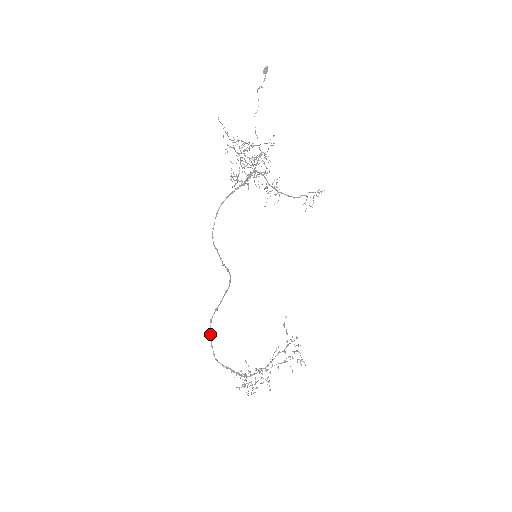
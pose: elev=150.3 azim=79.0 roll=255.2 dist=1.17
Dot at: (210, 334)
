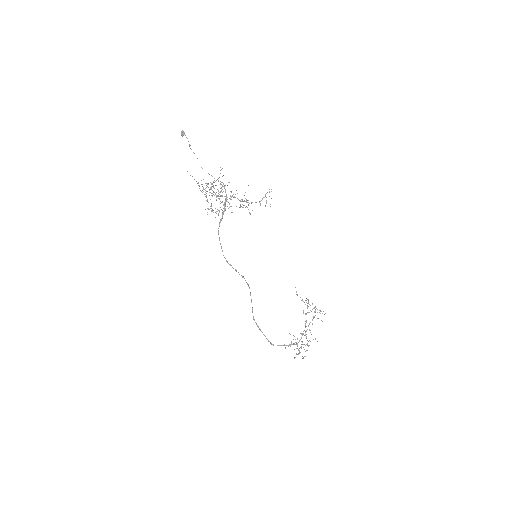
Dot at: occluded
